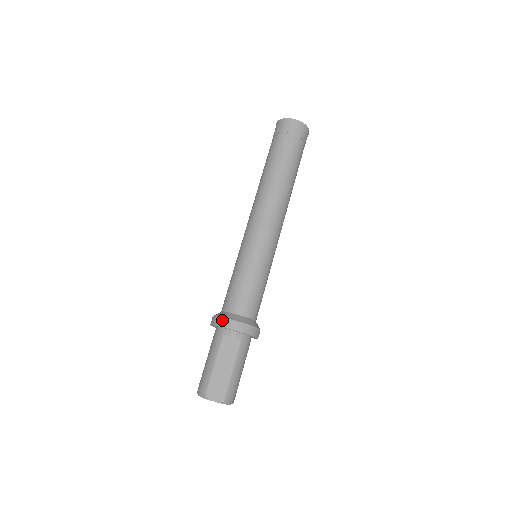
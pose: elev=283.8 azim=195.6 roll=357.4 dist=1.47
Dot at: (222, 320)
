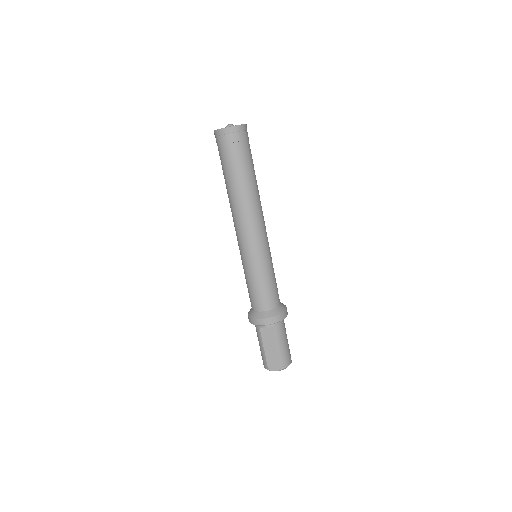
Dot at: (253, 320)
